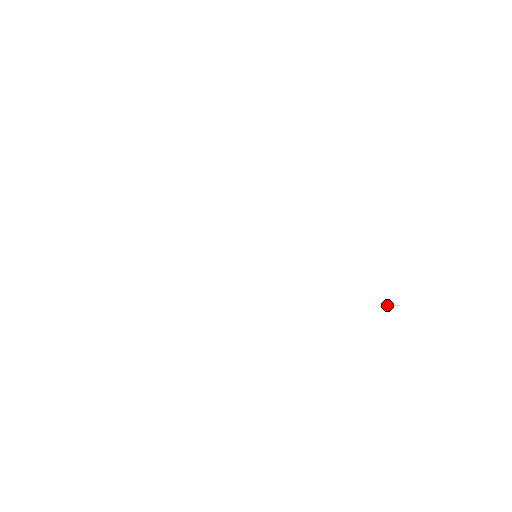
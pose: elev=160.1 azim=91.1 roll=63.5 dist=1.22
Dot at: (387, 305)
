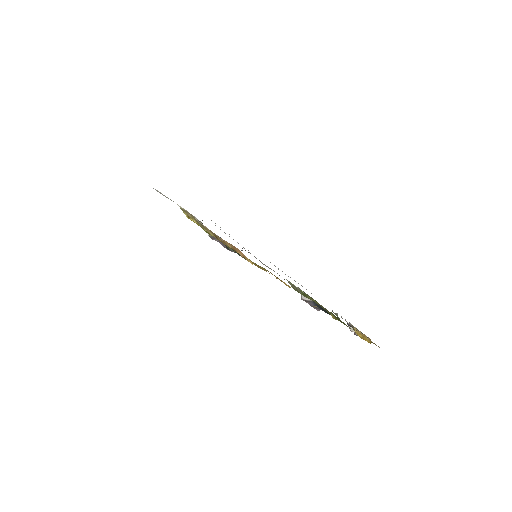
Dot at: occluded
